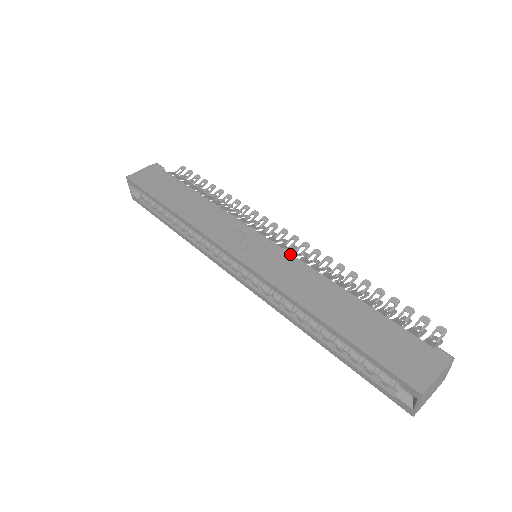
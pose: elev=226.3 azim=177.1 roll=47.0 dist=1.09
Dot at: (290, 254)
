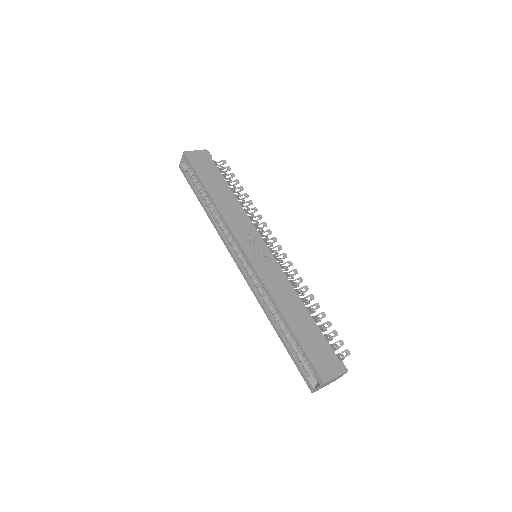
Dot at: (280, 267)
